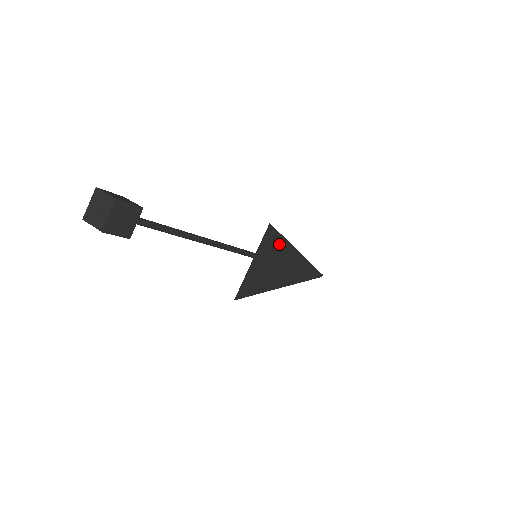
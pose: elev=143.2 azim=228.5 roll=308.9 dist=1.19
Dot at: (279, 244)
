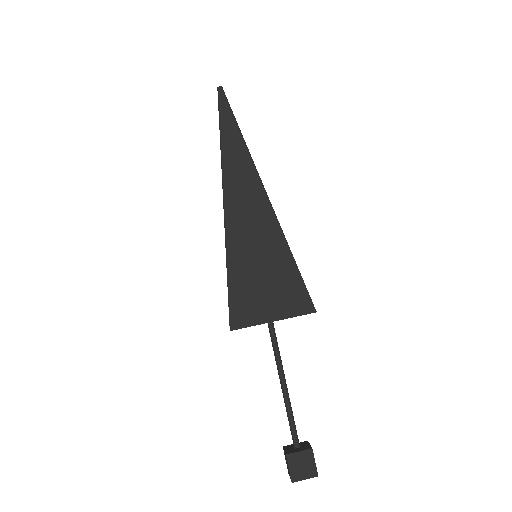
Dot at: occluded
